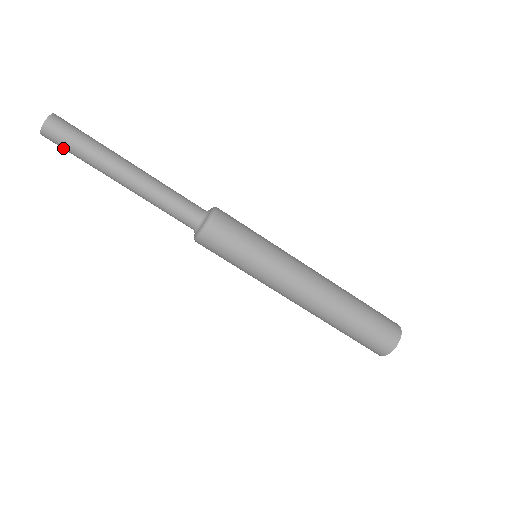
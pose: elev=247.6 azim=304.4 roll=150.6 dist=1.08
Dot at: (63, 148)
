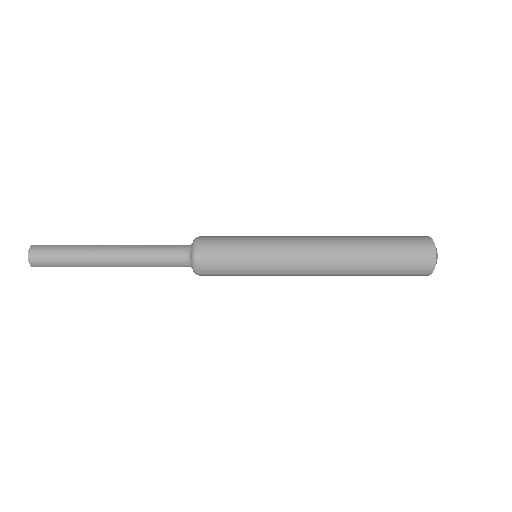
Dot at: (50, 254)
